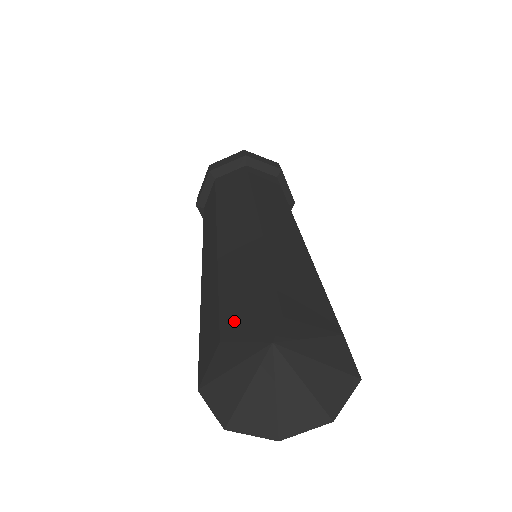
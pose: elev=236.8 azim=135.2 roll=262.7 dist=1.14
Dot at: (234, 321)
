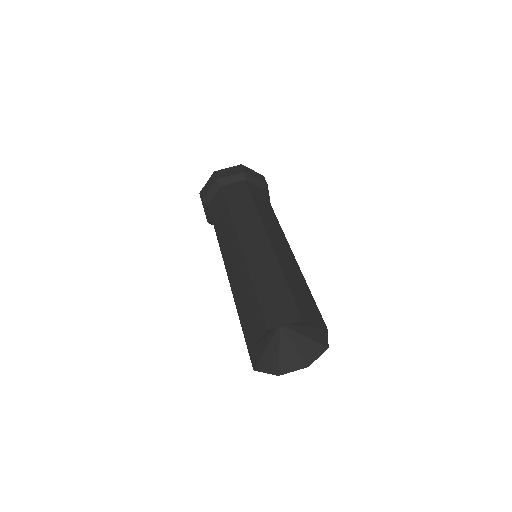
Dot at: (250, 337)
